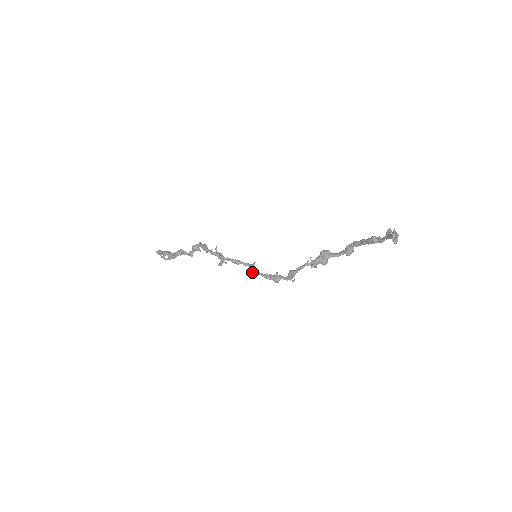
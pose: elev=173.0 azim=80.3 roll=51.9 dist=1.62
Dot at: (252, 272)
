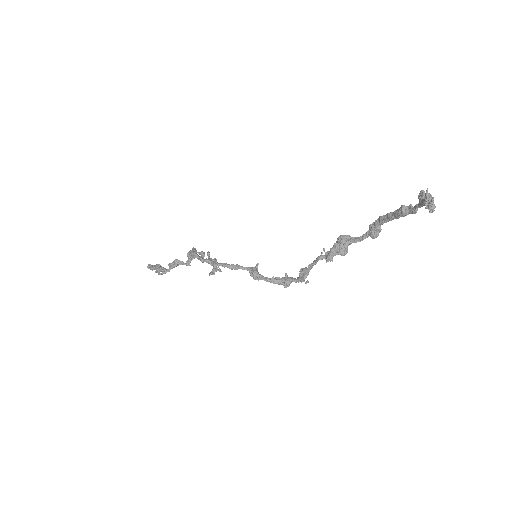
Dot at: occluded
